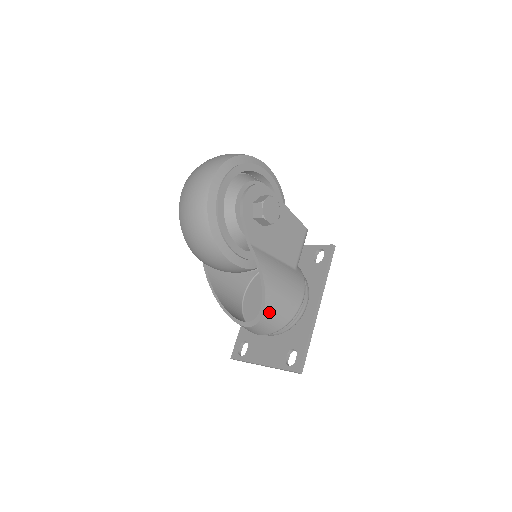
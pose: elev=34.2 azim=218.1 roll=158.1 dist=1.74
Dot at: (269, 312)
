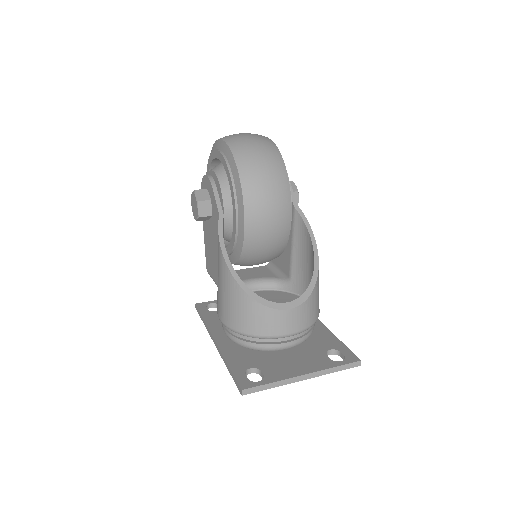
Dot at: (317, 285)
